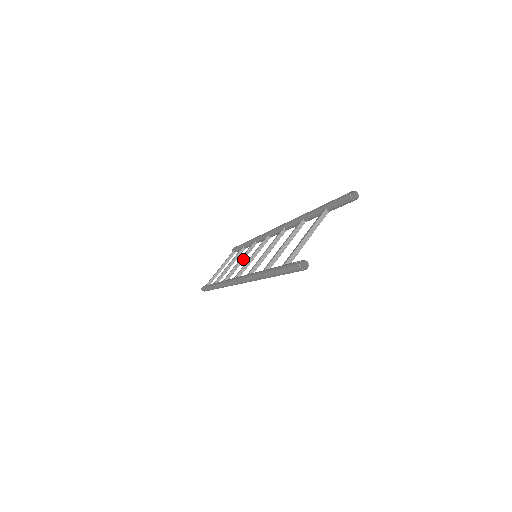
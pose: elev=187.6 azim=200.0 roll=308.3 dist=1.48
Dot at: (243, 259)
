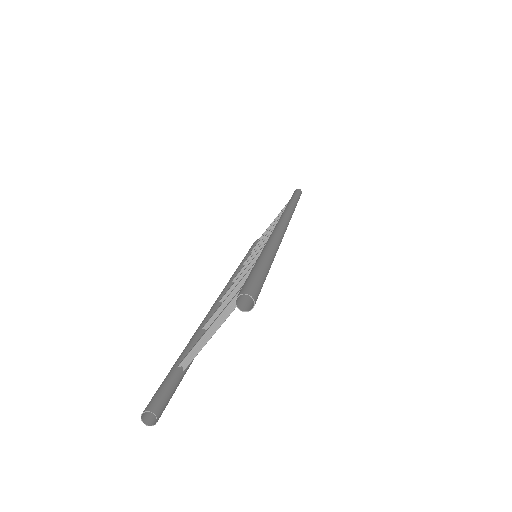
Dot at: occluded
